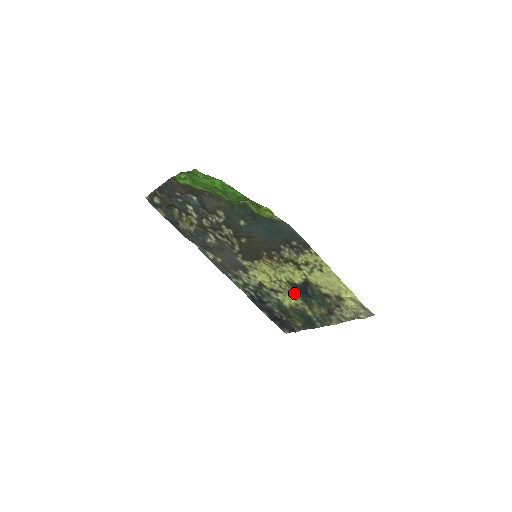
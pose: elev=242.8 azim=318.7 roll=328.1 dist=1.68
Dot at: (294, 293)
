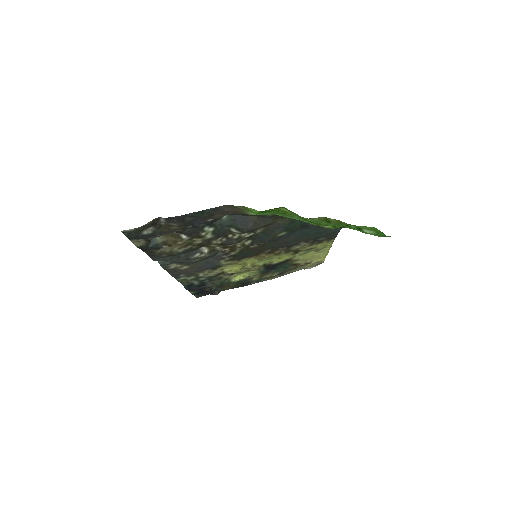
Dot at: (258, 270)
